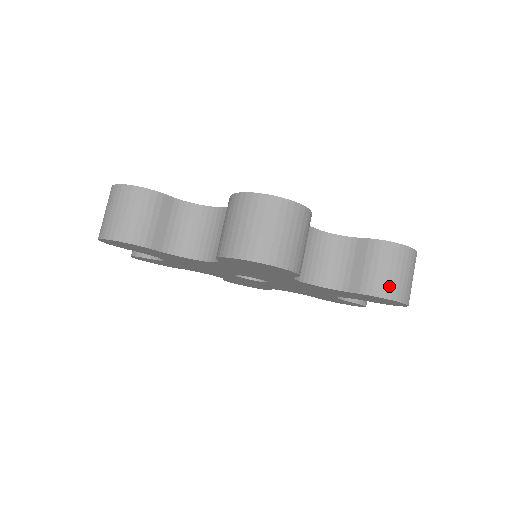
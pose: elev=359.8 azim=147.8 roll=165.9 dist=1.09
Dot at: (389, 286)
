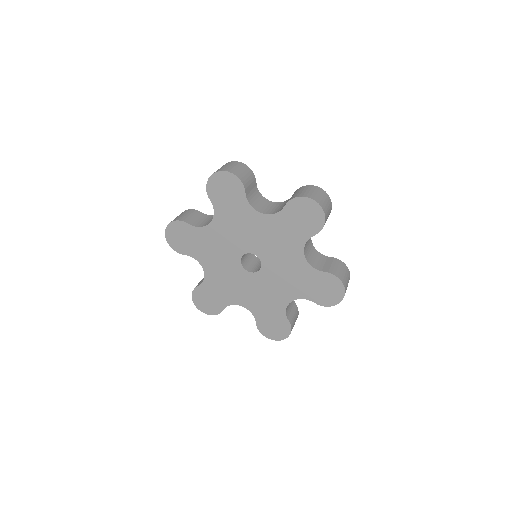
Dot at: (302, 194)
